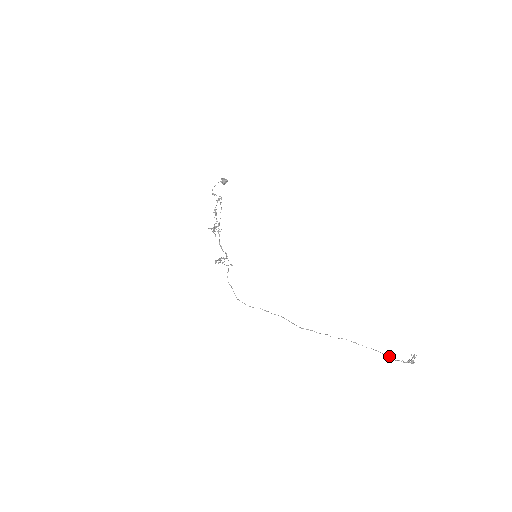
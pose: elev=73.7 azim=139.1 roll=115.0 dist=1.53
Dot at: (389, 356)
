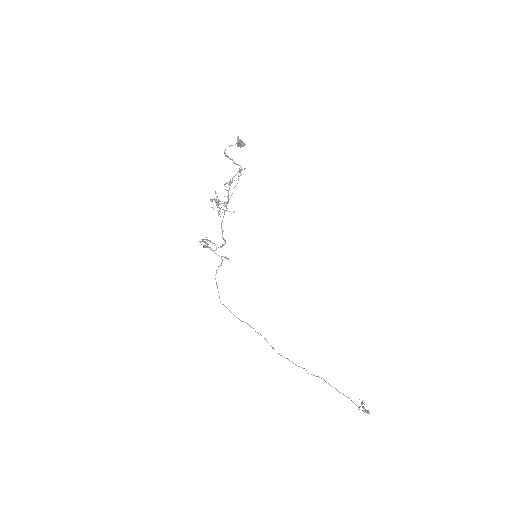
Dot at: occluded
